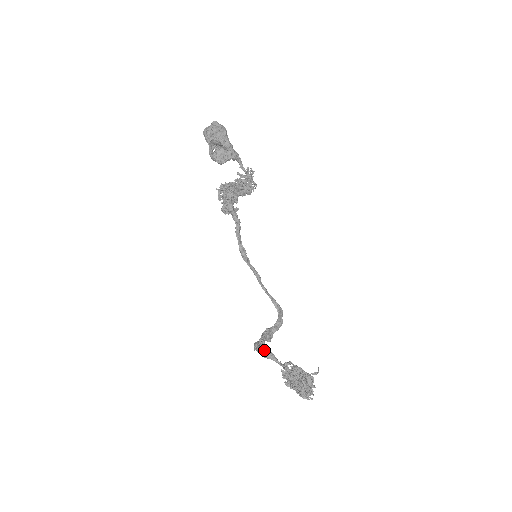
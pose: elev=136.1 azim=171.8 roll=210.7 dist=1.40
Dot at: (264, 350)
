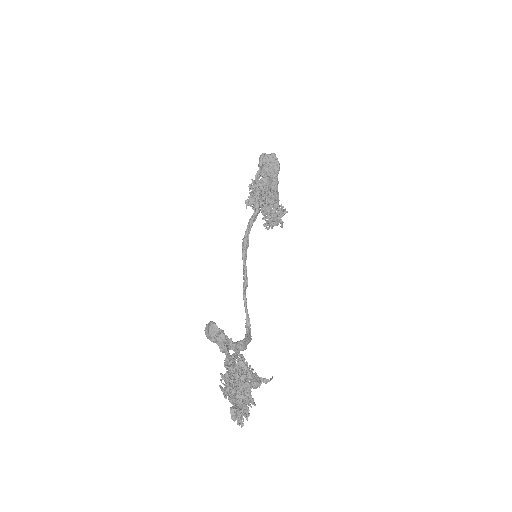
Dot at: occluded
